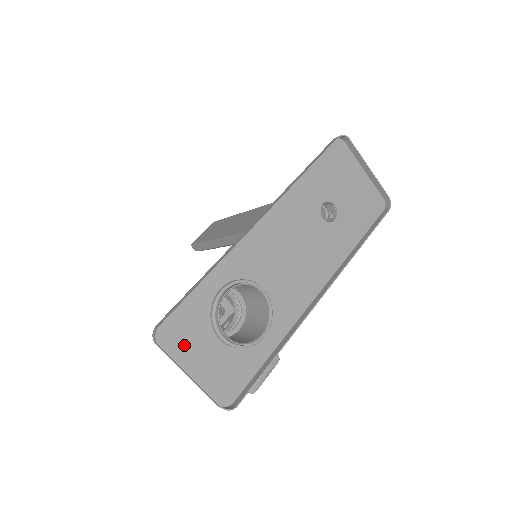
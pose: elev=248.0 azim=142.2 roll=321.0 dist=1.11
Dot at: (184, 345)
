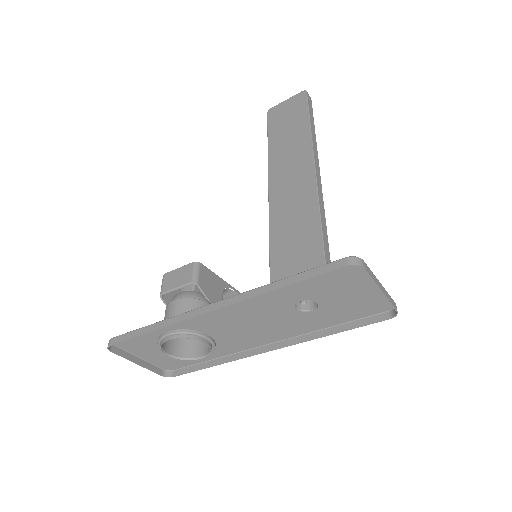
Dot at: (135, 347)
